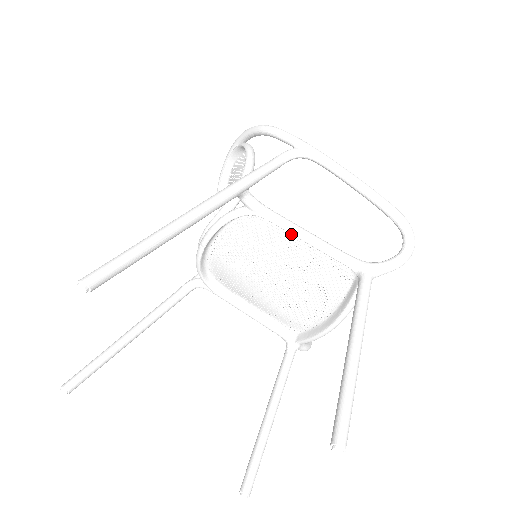
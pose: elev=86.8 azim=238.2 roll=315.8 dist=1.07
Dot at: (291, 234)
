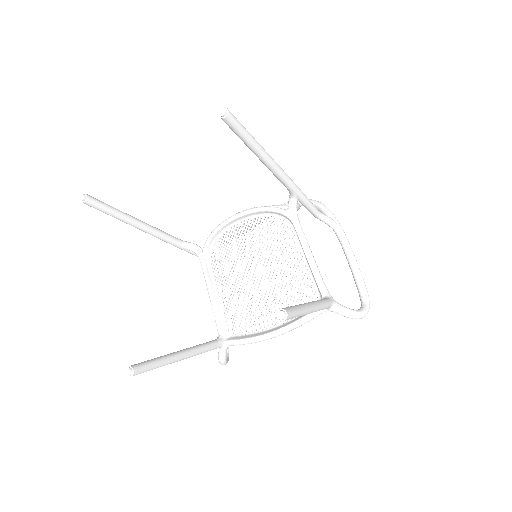
Dot at: (298, 248)
